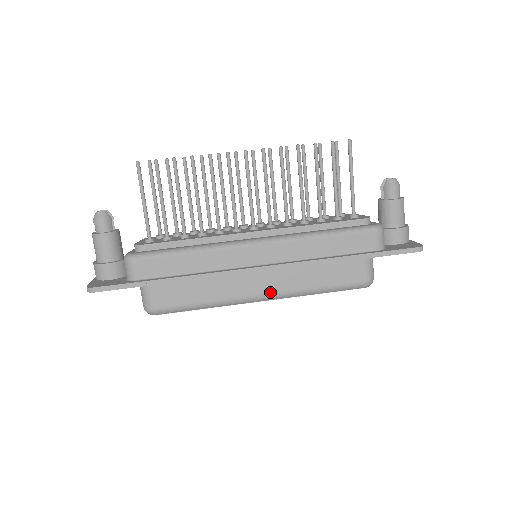
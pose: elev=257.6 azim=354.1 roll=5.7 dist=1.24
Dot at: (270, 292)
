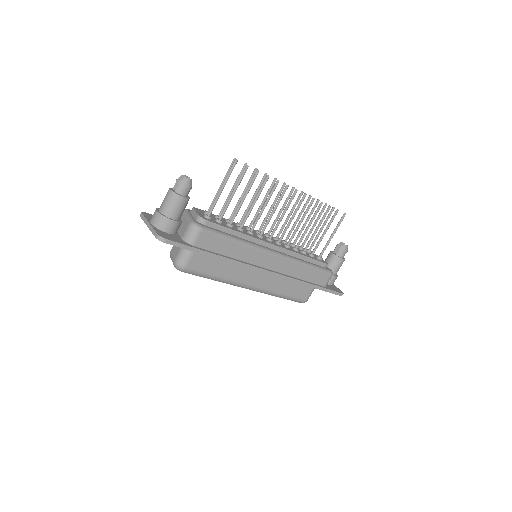
Dot at: (258, 286)
